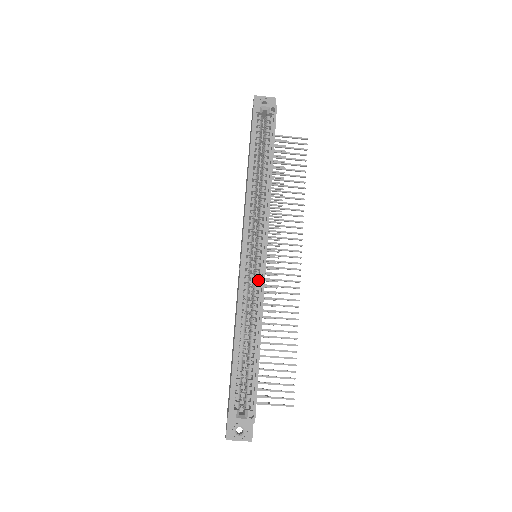
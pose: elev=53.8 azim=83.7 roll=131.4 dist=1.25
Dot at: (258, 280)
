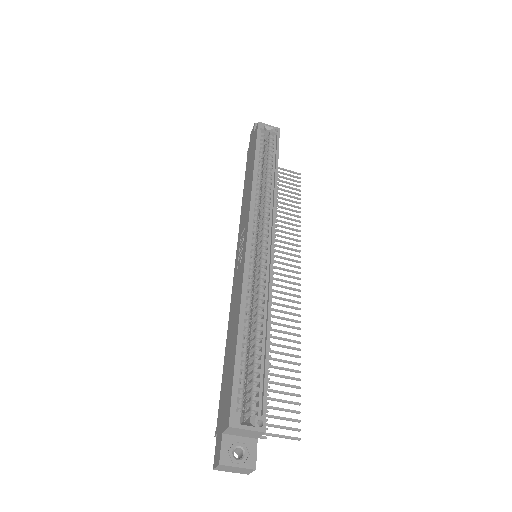
Dot at: (265, 269)
